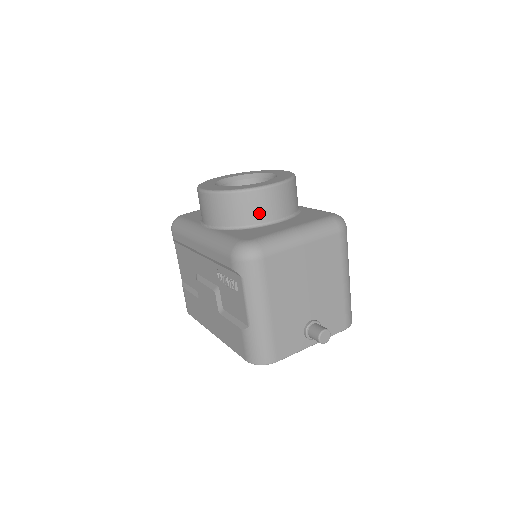
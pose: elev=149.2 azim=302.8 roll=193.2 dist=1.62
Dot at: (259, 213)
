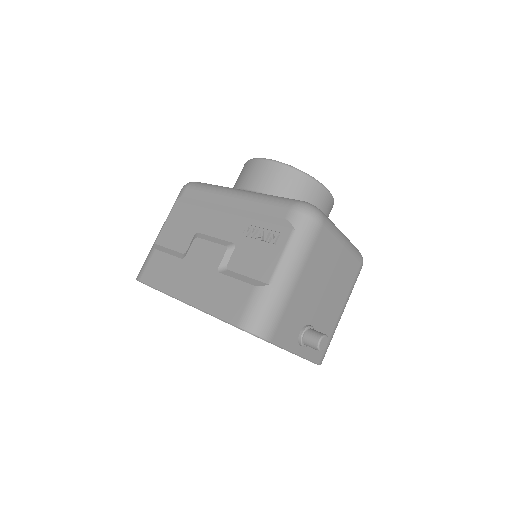
Dot at: occluded
